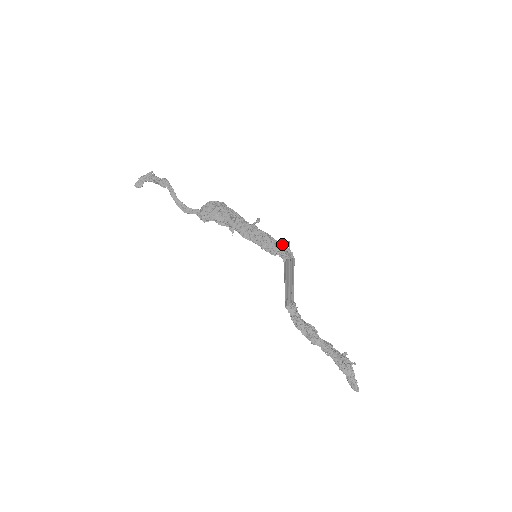
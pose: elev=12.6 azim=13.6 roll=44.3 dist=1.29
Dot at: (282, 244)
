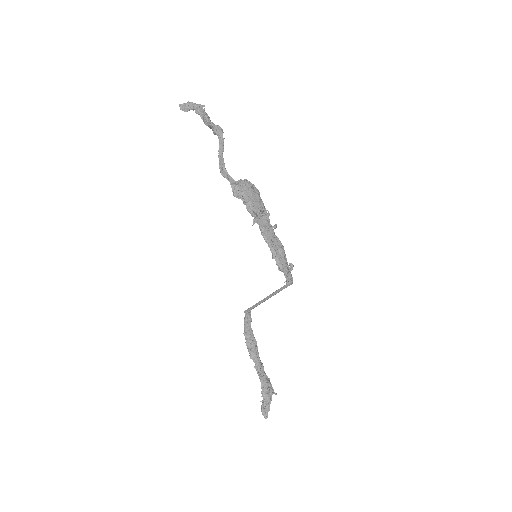
Dot at: occluded
